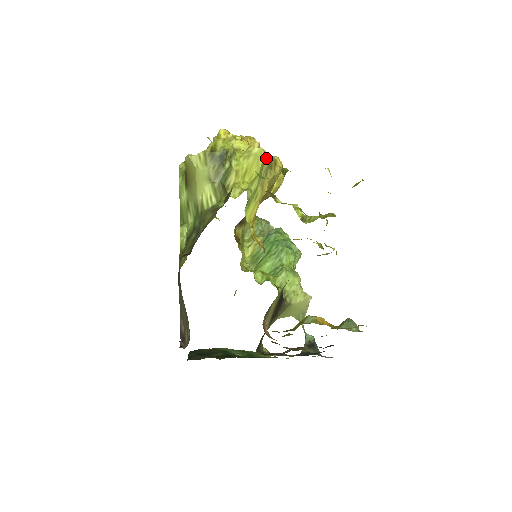
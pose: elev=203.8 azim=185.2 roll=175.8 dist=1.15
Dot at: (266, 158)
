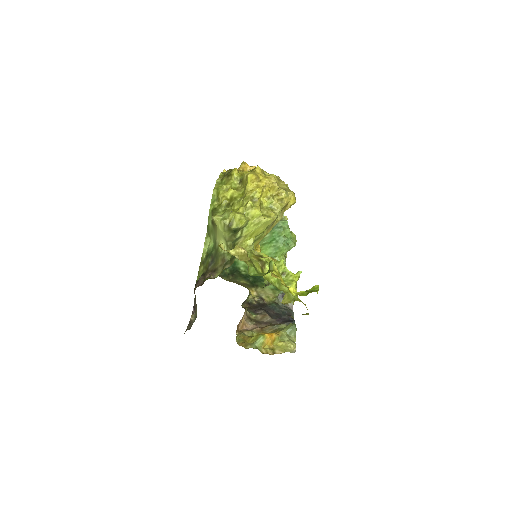
Dot at: (275, 216)
